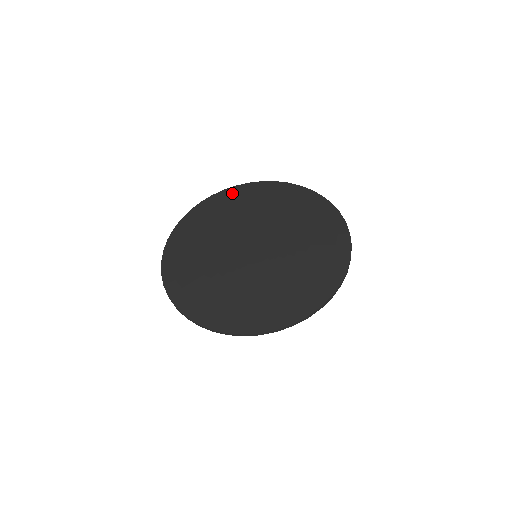
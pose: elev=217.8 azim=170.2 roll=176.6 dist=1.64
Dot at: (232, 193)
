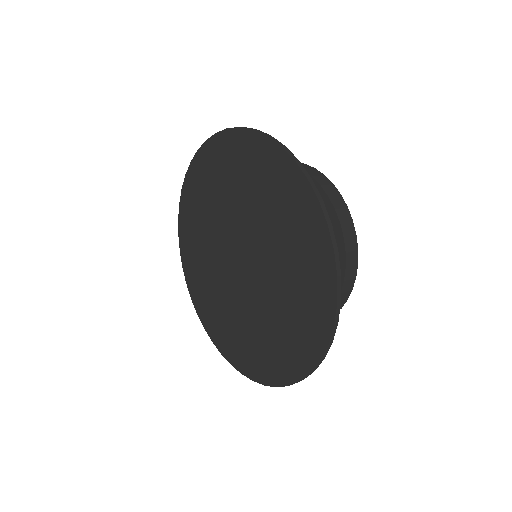
Dot at: (213, 151)
